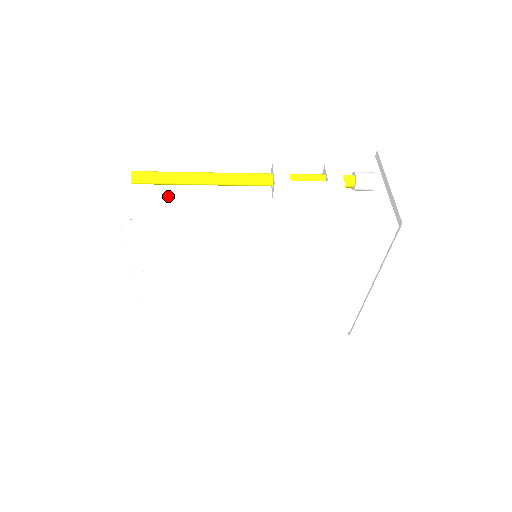
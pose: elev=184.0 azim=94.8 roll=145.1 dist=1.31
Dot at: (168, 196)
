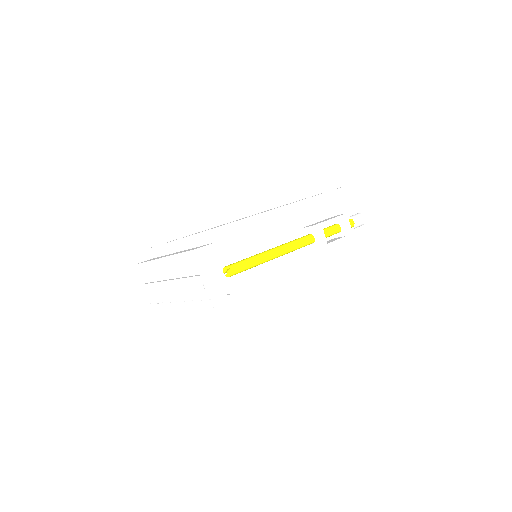
Dot at: (249, 275)
